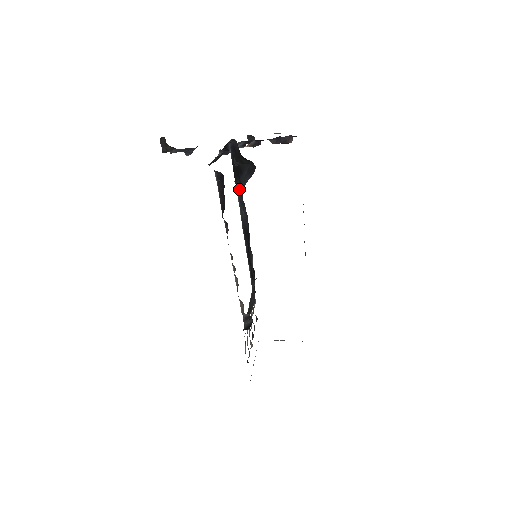
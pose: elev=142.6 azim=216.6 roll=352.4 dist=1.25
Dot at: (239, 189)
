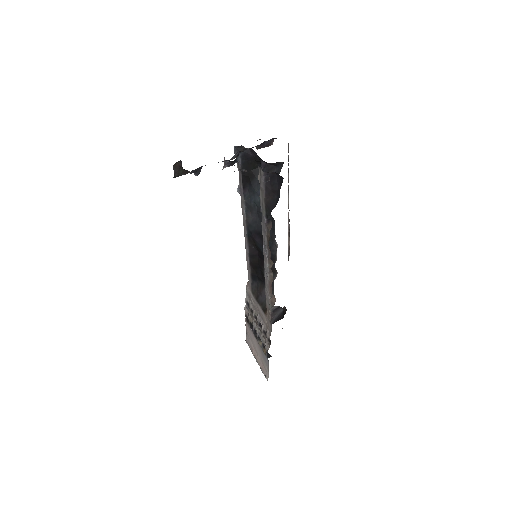
Dot at: (247, 194)
